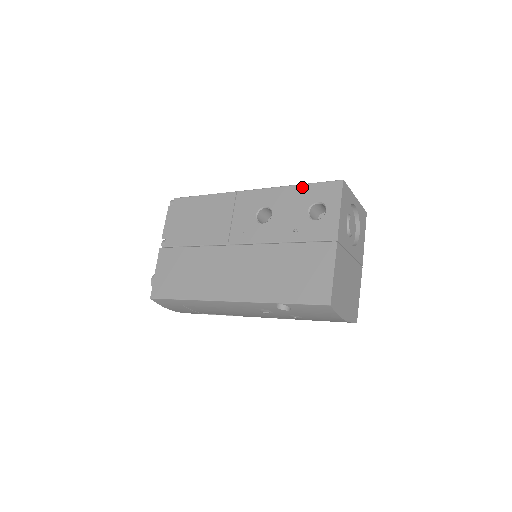
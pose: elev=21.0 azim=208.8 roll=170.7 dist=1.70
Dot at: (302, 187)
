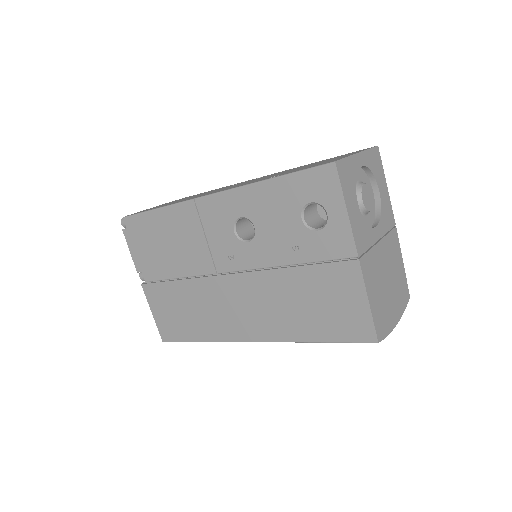
Dot at: (279, 182)
